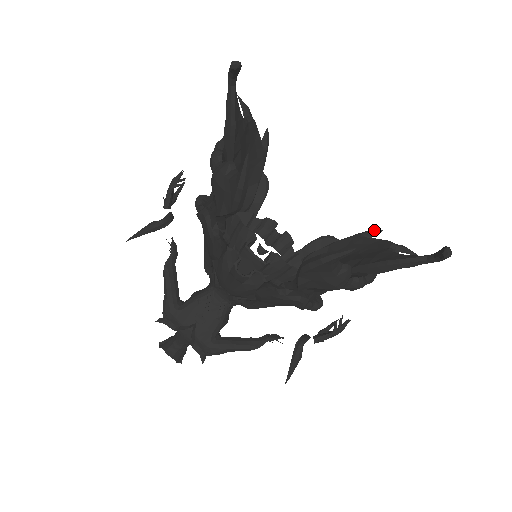
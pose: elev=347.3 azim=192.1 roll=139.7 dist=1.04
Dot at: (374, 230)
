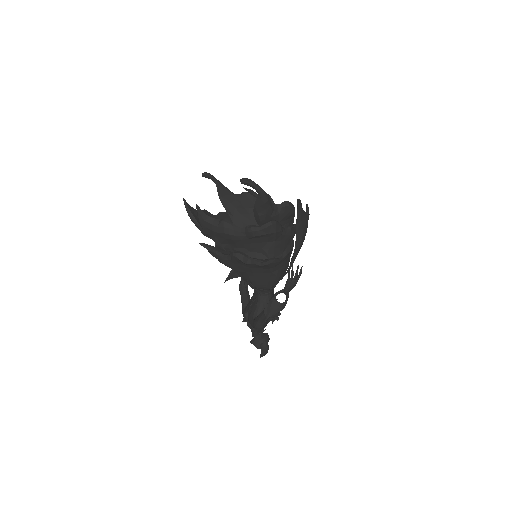
Dot at: (307, 205)
